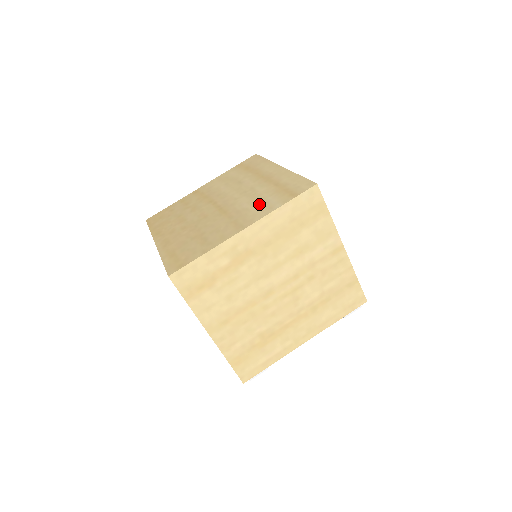
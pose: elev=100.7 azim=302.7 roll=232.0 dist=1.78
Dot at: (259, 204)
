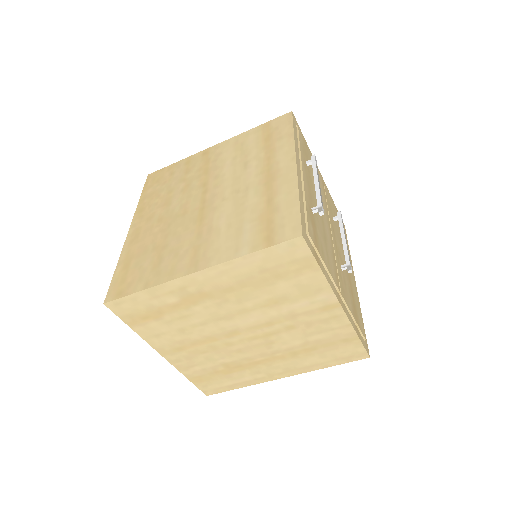
Dot at: (232, 231)
